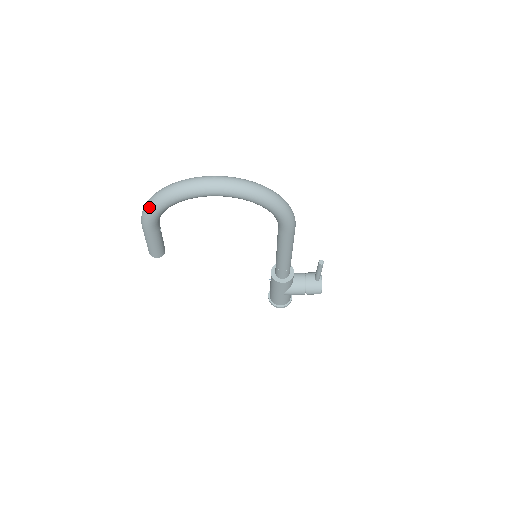
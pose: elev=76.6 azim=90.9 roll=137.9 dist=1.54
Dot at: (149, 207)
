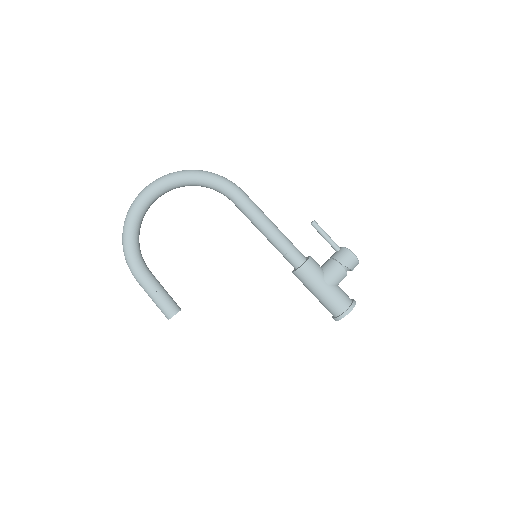
Dot at: (123, 246)
